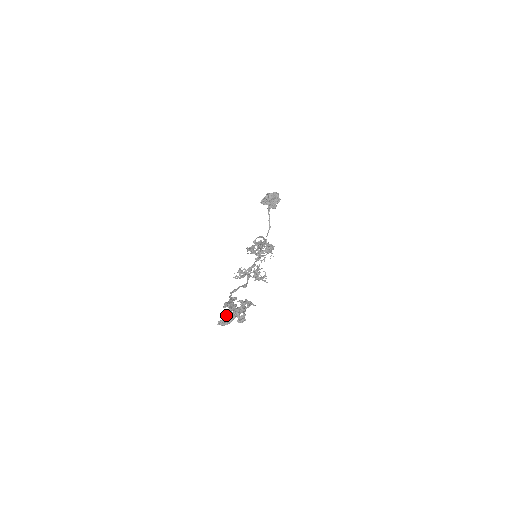
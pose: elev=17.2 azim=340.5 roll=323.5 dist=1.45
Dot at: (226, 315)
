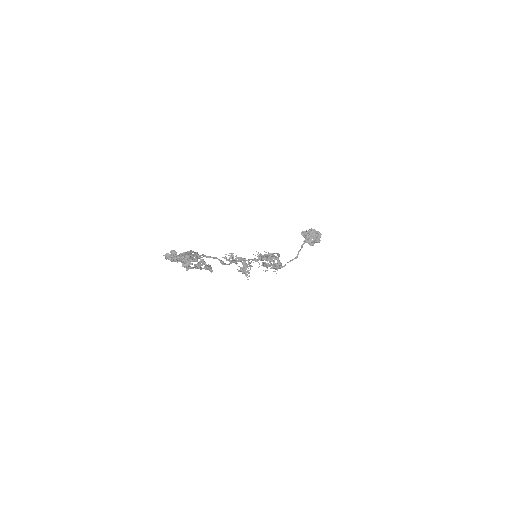
Dot at: (174, 250)
